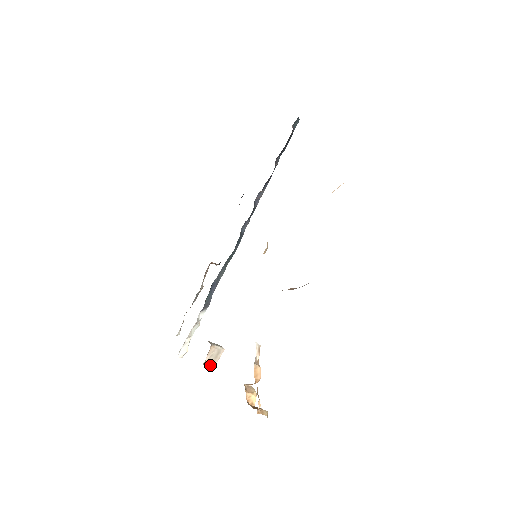
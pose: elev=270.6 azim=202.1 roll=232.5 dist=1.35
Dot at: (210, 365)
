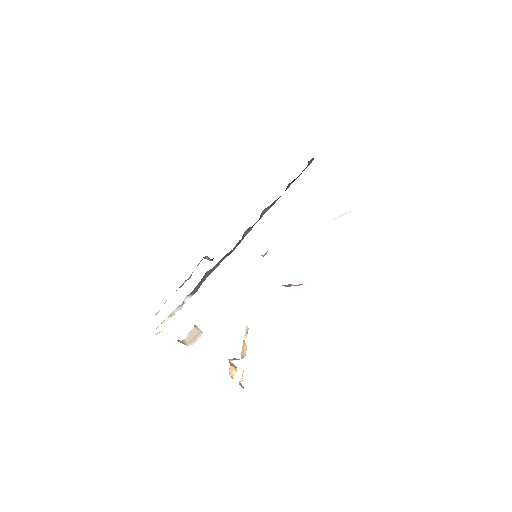
Dot at: (186, 344)
